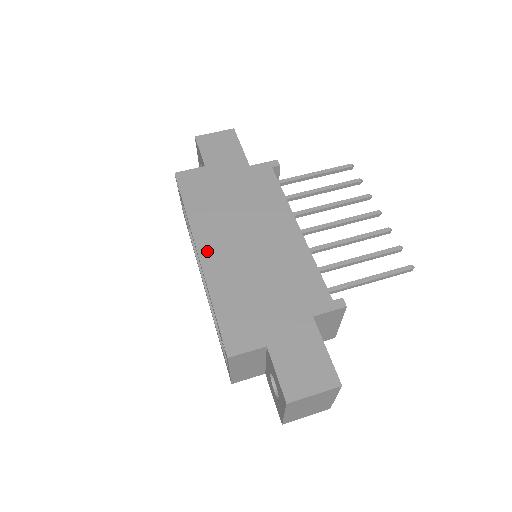
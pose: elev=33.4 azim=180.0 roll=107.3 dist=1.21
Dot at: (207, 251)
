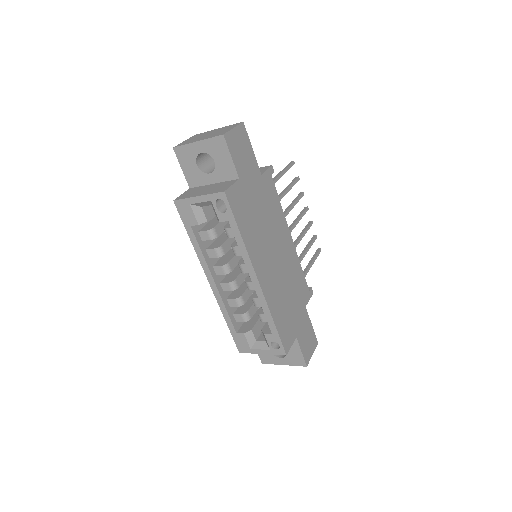
Dot at: (262, 277)
